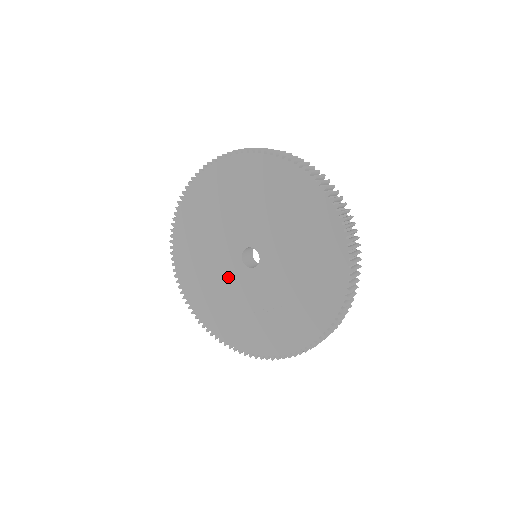
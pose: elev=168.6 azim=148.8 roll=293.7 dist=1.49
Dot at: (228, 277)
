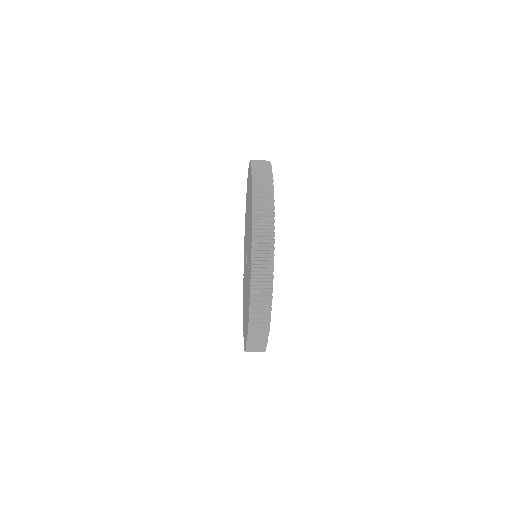
Dot at: (246, 287)
